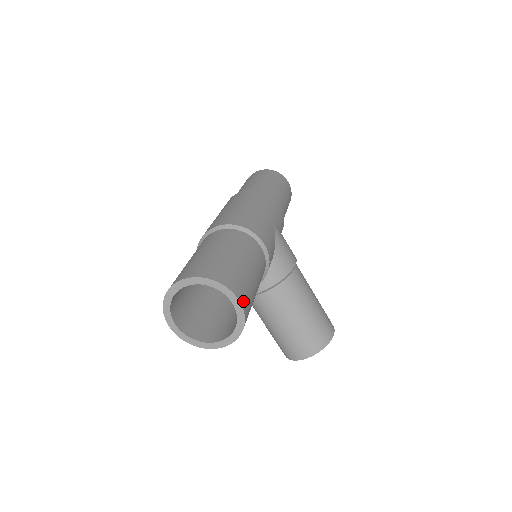
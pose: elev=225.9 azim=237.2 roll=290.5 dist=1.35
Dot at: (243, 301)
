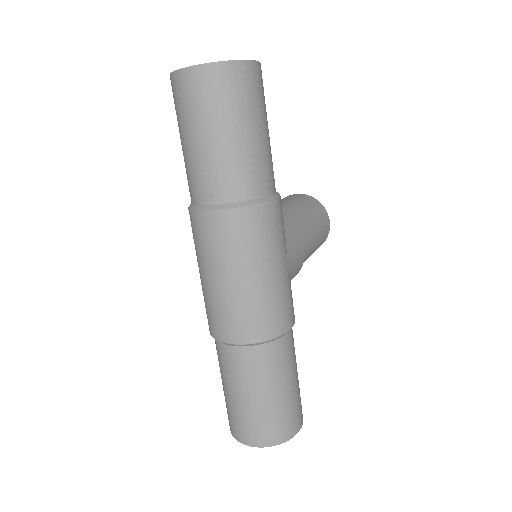
Dot at: (302, 418)
